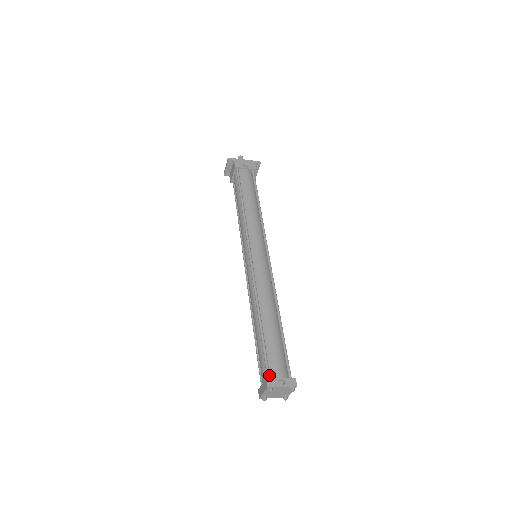
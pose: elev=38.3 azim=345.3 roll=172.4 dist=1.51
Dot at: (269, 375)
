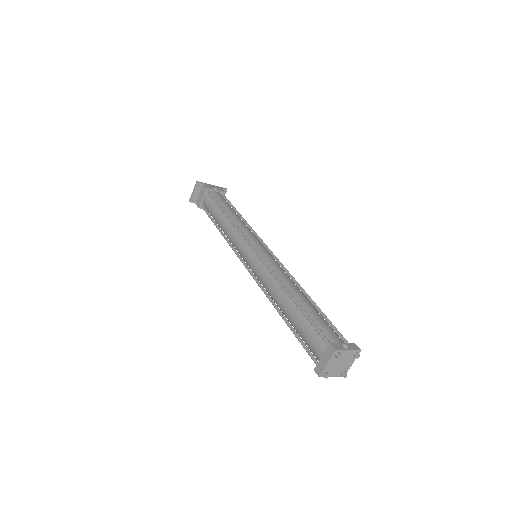
Dot at: (329, 342)
